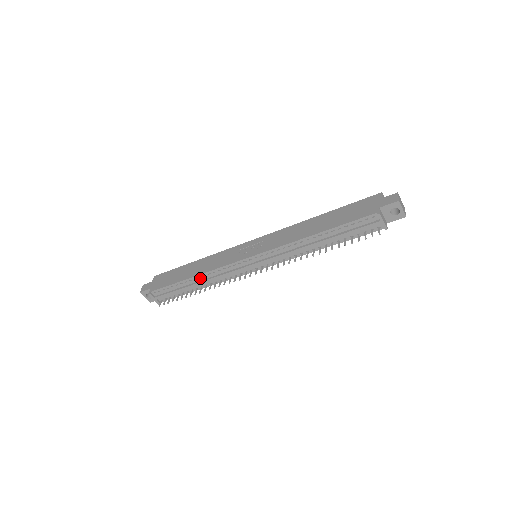
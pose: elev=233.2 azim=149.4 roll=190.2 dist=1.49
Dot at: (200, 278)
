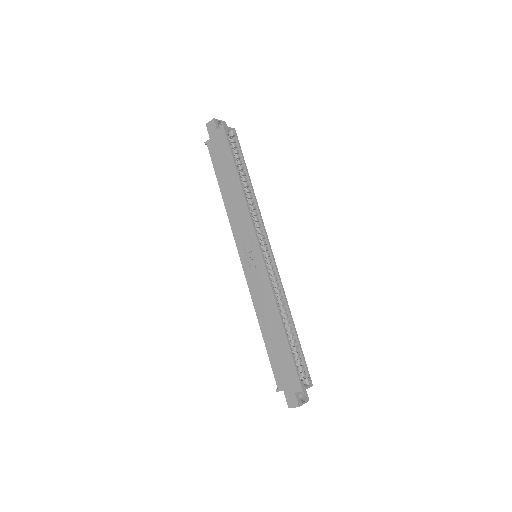
Dot at: (226, 202)
